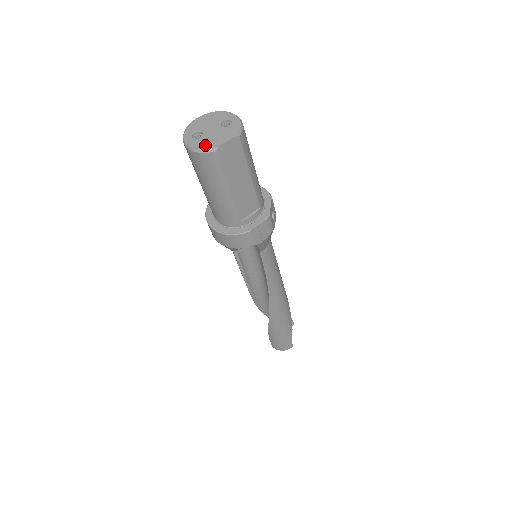
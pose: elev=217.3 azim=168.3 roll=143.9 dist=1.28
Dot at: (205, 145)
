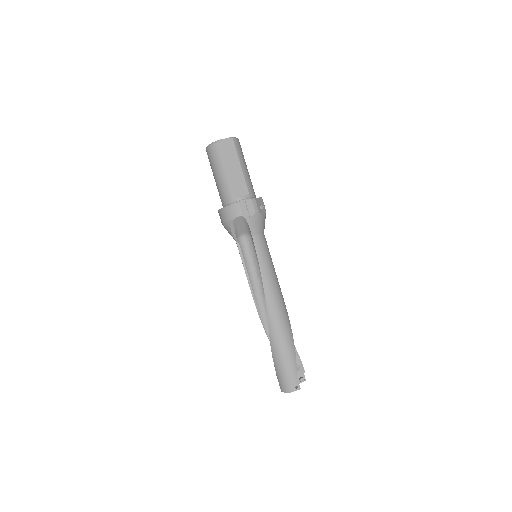
Dot at: (214, 143)
